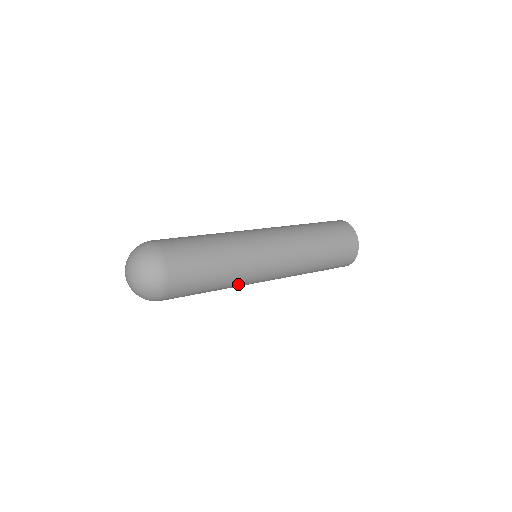
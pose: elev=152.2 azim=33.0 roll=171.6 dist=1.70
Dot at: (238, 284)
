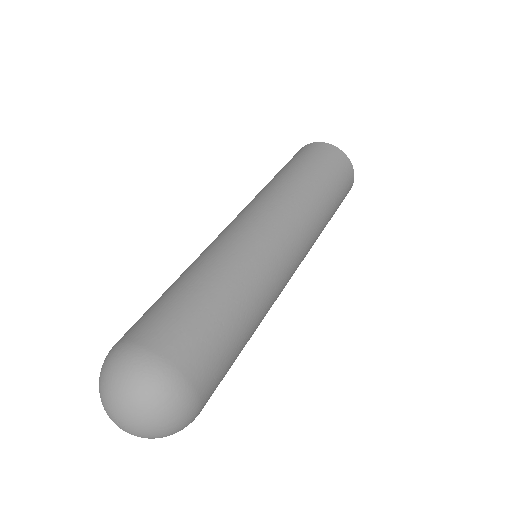
Dot at: (270, 304)
